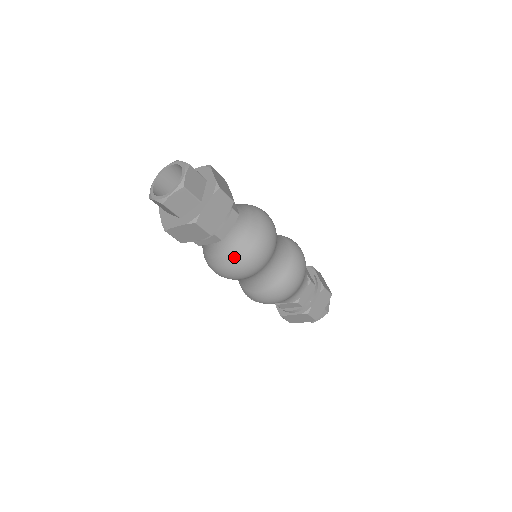
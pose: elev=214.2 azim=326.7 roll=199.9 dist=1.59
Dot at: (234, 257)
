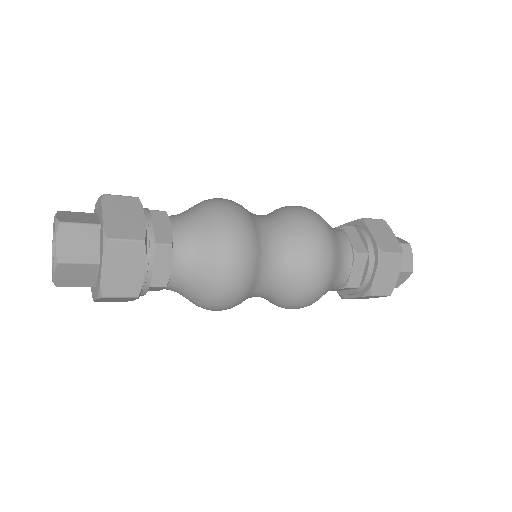
Dot at: occluded
